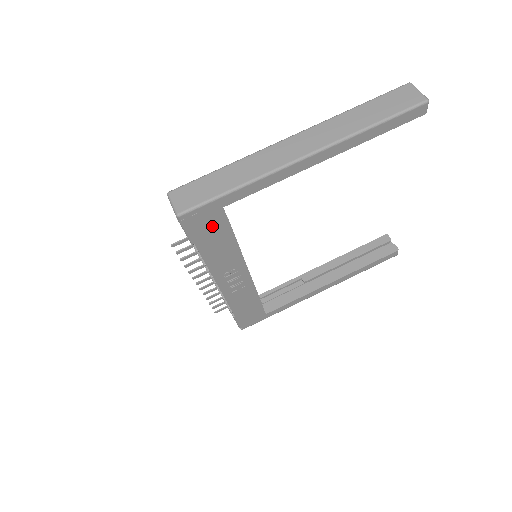
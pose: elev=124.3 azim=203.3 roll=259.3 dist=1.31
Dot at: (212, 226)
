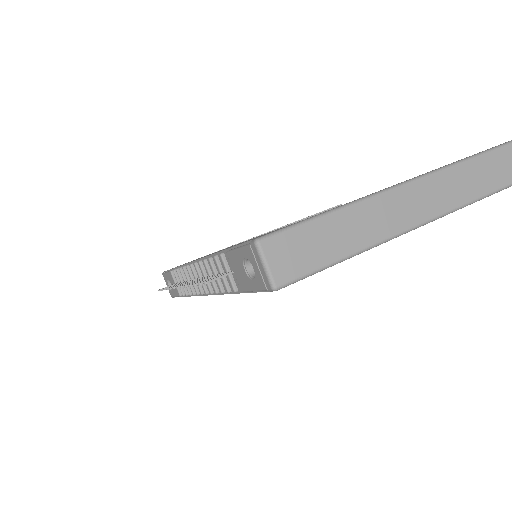
Dot at: occluded
